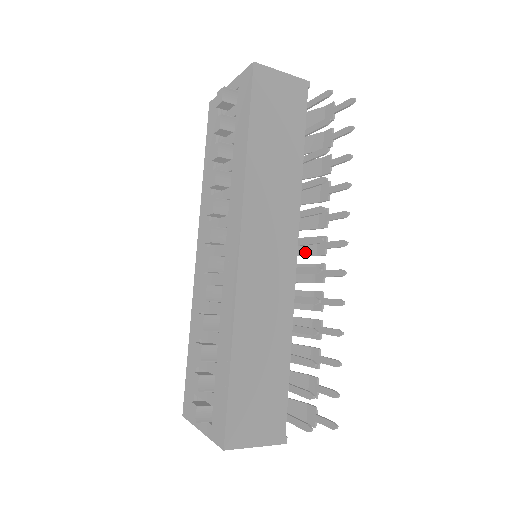
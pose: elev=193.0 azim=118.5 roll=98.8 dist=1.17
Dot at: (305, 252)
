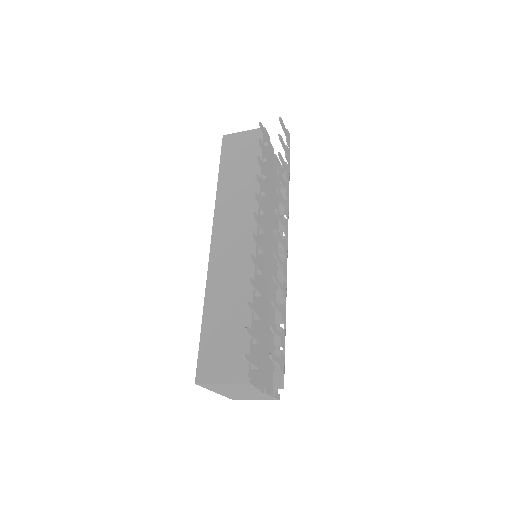
Dot at: occluded
